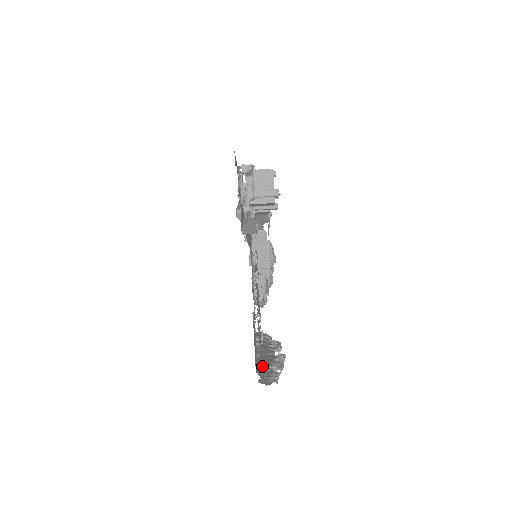
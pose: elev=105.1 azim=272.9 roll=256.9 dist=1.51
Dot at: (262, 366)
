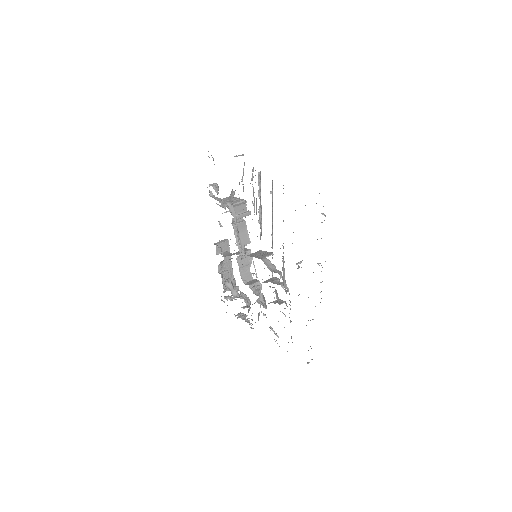
Dot at: occluded
